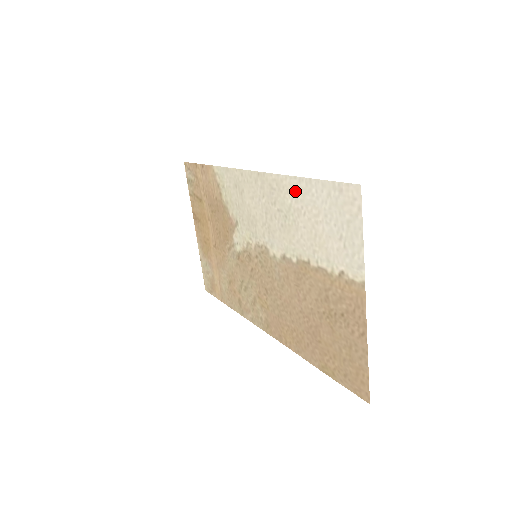
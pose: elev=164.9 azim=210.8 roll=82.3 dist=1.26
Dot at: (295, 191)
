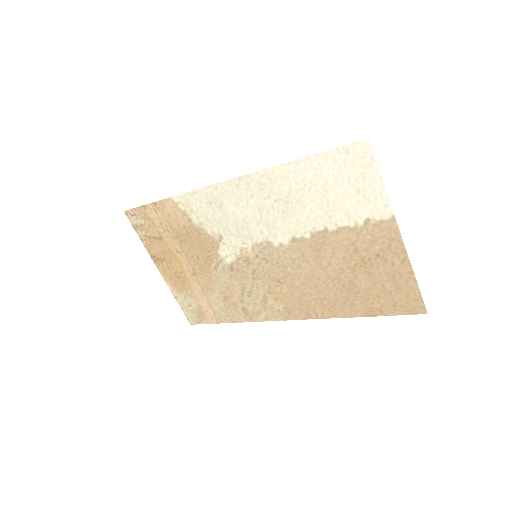
Dot at: (292, 175)
